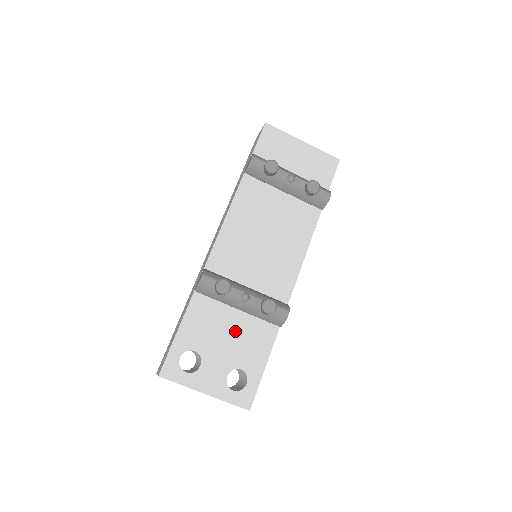
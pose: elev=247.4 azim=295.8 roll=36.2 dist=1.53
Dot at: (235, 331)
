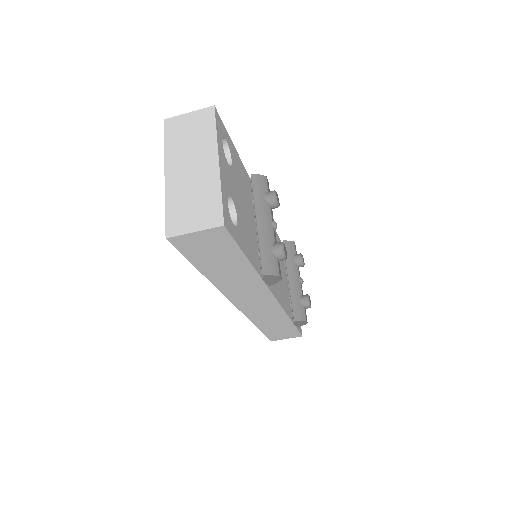
Dot at: (247, 216)
